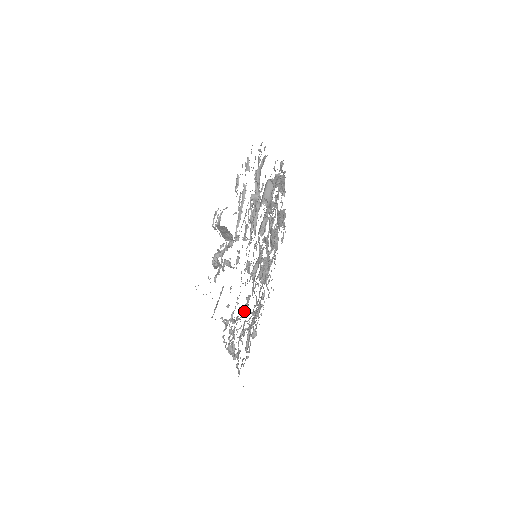
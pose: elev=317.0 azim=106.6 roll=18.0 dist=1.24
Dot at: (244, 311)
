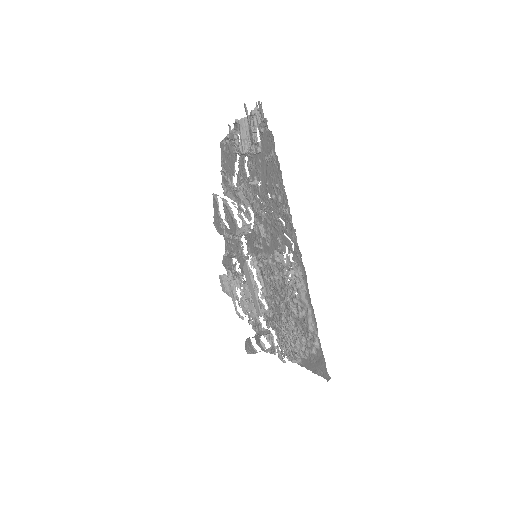
Dot at: (280, 264)
